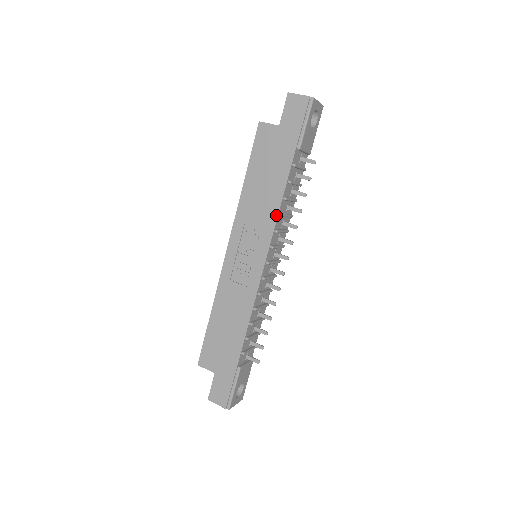
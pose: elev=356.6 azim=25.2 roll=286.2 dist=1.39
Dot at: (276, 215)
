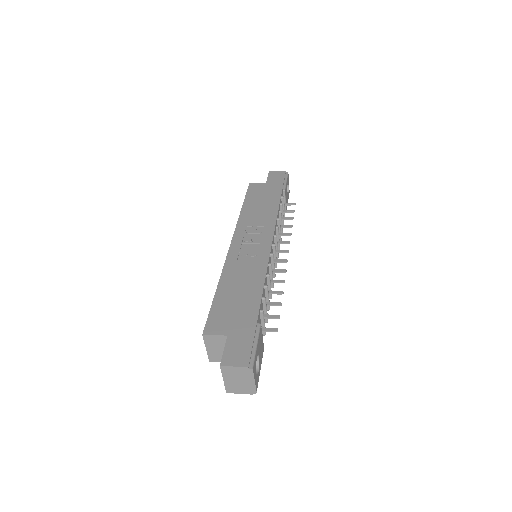
Dot at: (275, 218)
